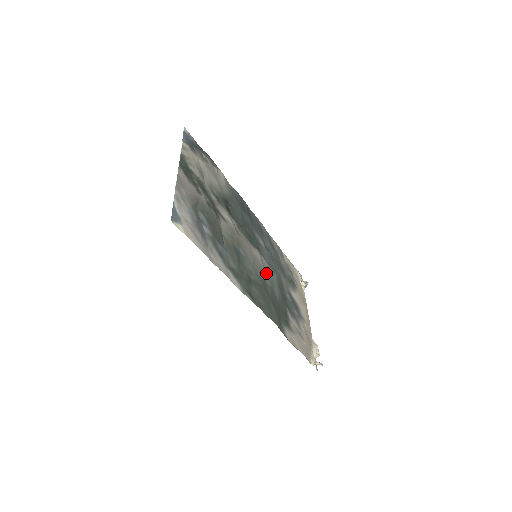
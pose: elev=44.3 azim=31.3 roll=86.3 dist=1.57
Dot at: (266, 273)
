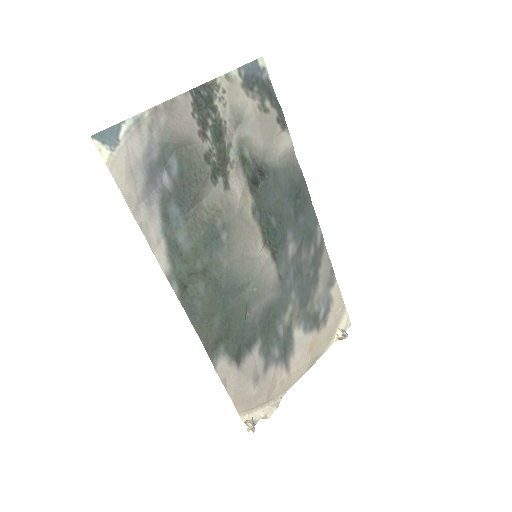
Dot at: (254, 283)
